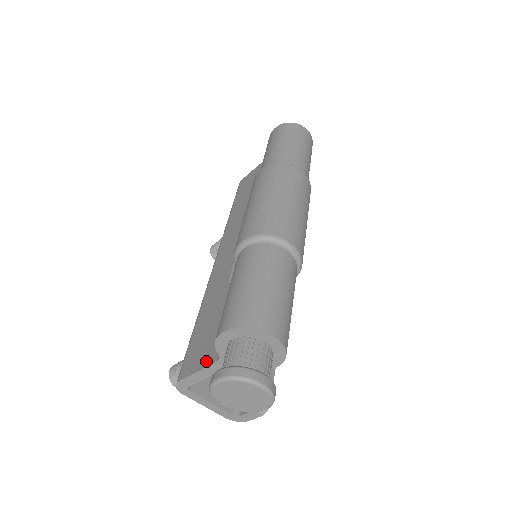
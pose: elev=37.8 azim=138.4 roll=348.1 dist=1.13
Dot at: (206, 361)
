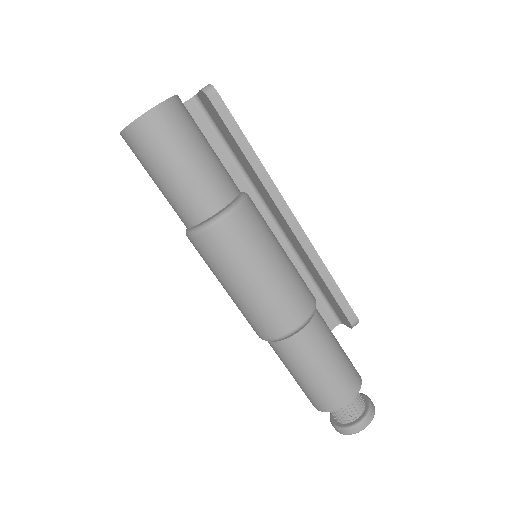
Dot at: occluded
